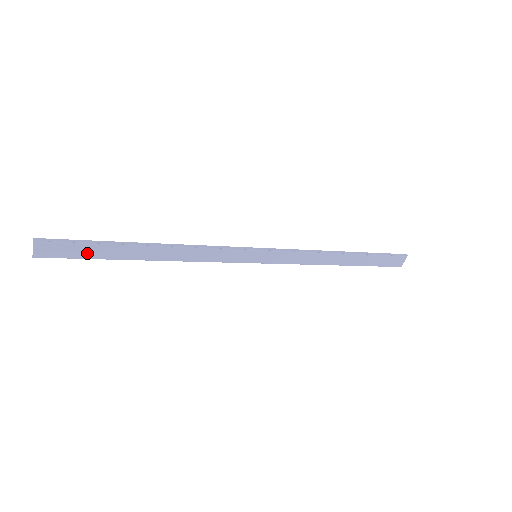
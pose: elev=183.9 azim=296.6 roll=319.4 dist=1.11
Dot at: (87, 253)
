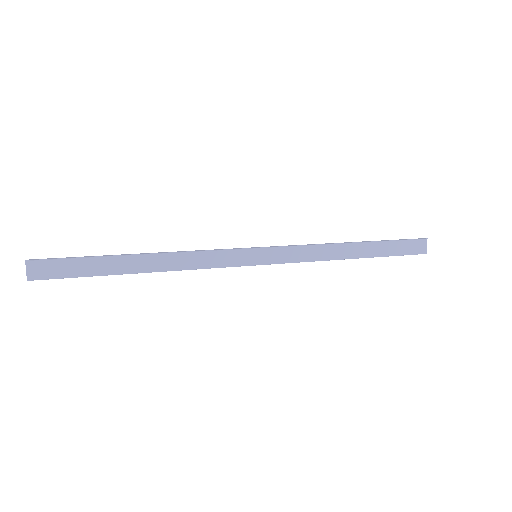
Dot at: (80, 270)
